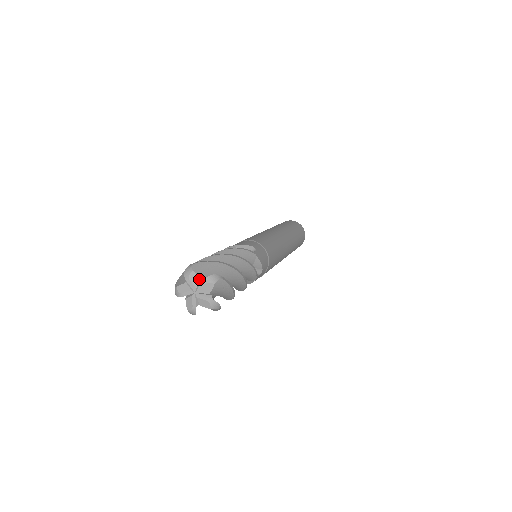
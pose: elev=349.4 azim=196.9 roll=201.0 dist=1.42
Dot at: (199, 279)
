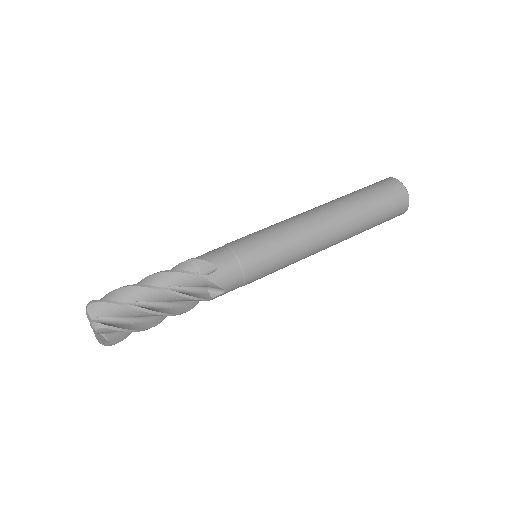
Dot at: (90, 319)
